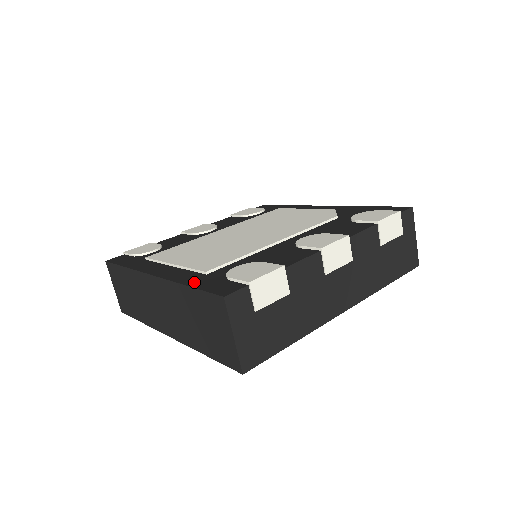
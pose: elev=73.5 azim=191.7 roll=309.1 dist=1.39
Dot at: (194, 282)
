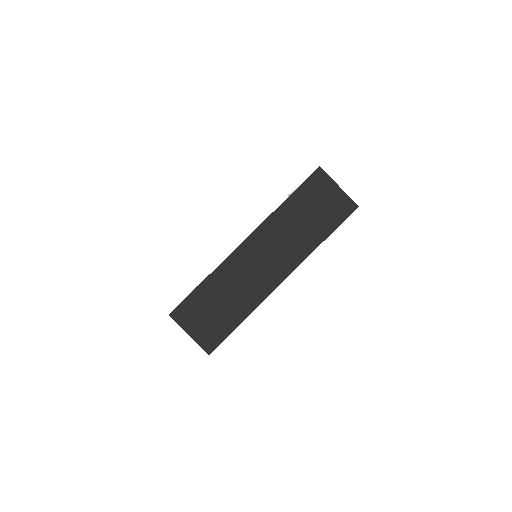
Dot at: occluded
